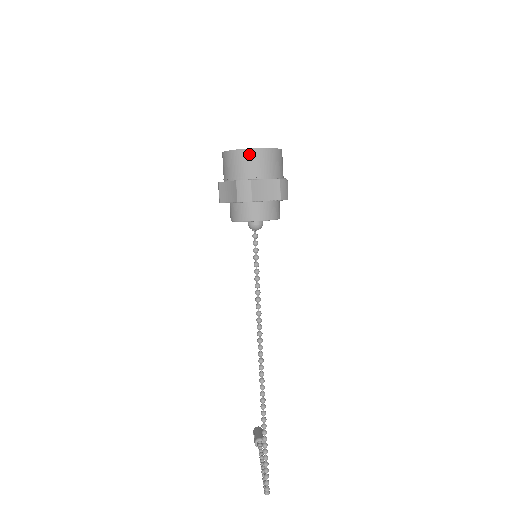
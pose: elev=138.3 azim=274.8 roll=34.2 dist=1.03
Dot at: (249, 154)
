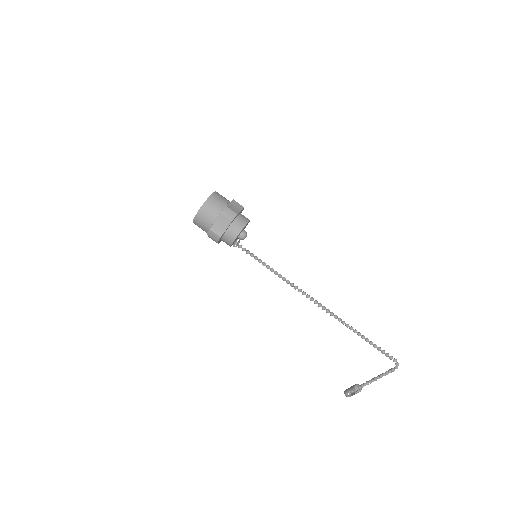
Dot at: (212, 199)
